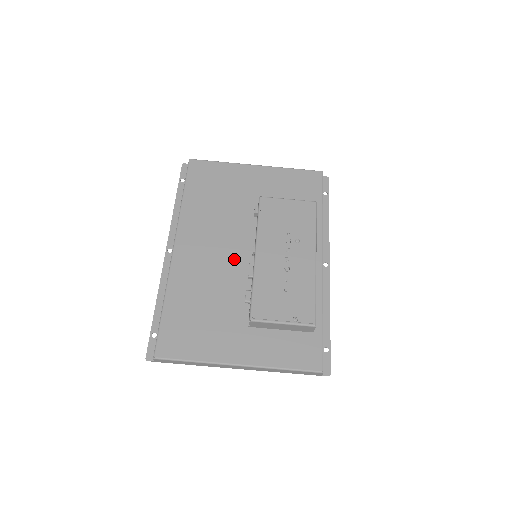
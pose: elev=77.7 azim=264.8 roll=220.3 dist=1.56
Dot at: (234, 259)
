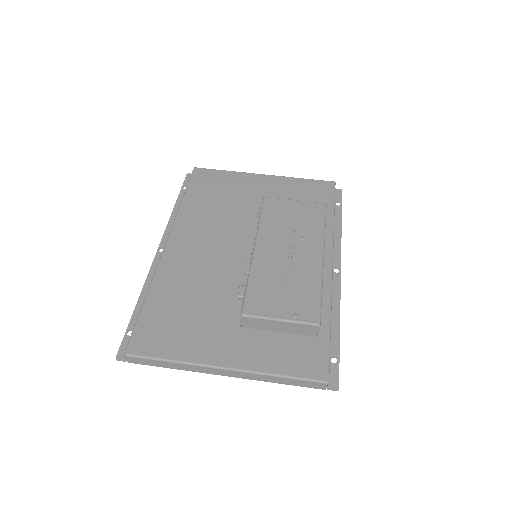
Dot at: (231, 258)
